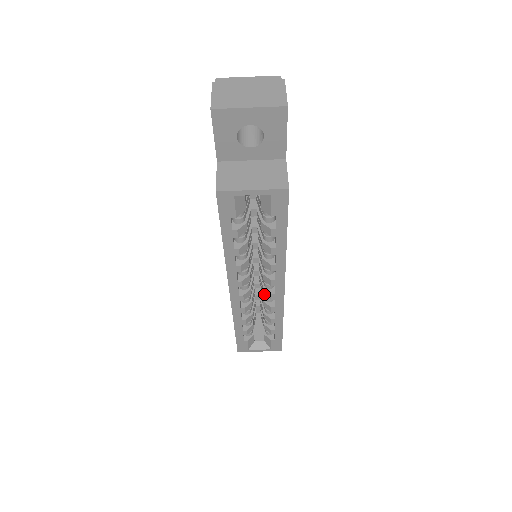
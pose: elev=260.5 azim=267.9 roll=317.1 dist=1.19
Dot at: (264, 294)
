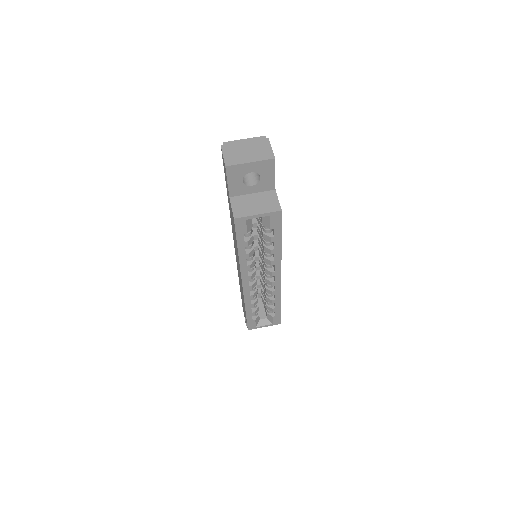
Dot at: (266, 283)
